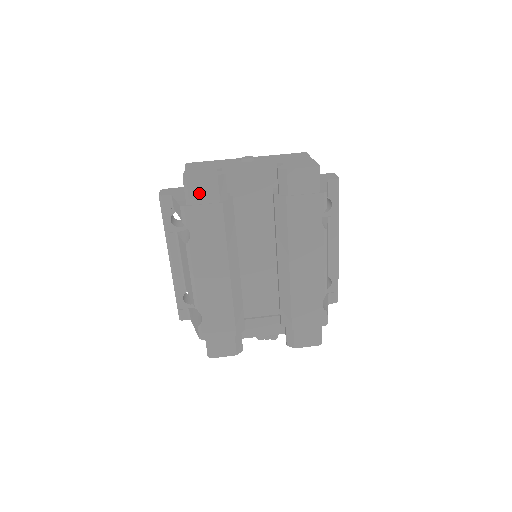
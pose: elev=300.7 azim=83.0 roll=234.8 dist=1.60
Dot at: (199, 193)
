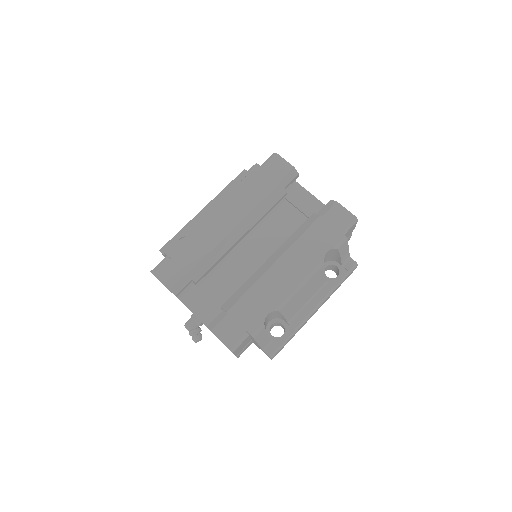
Dot at: (274, 166)
